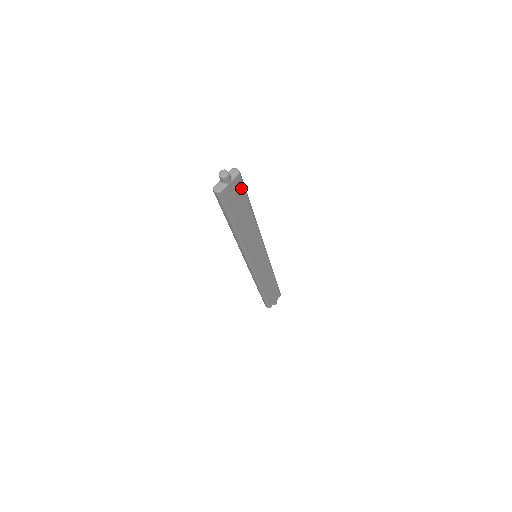
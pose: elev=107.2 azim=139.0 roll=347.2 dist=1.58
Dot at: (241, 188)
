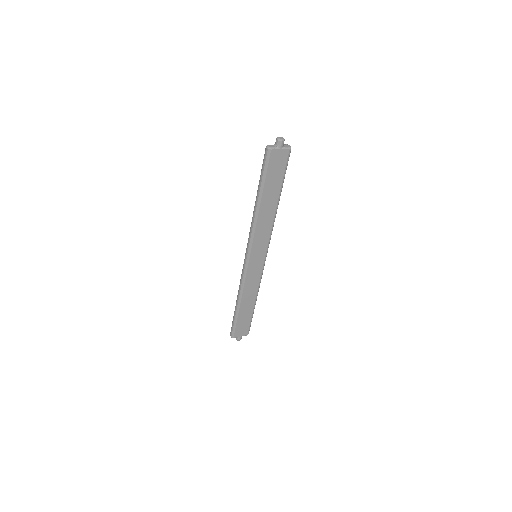
Dot at: (284, 164)
